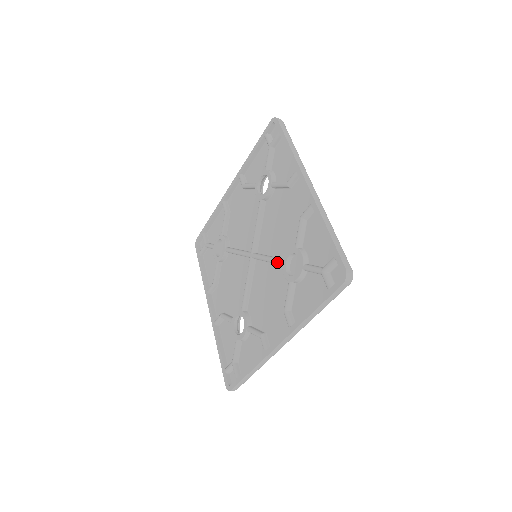
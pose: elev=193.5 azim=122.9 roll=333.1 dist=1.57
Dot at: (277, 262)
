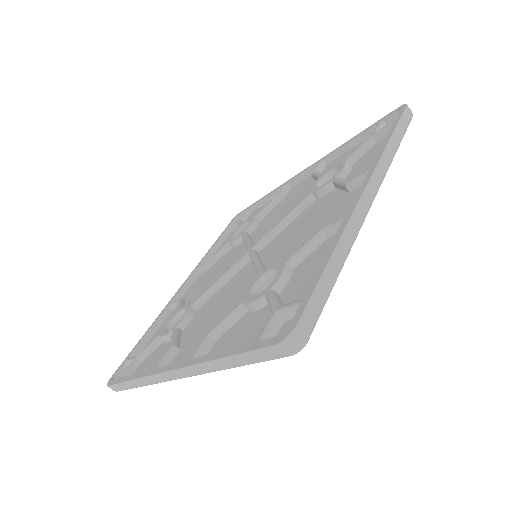
Dot at: (302, 201)
